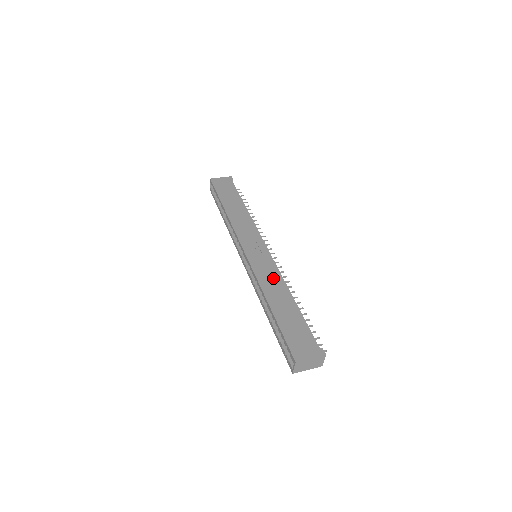
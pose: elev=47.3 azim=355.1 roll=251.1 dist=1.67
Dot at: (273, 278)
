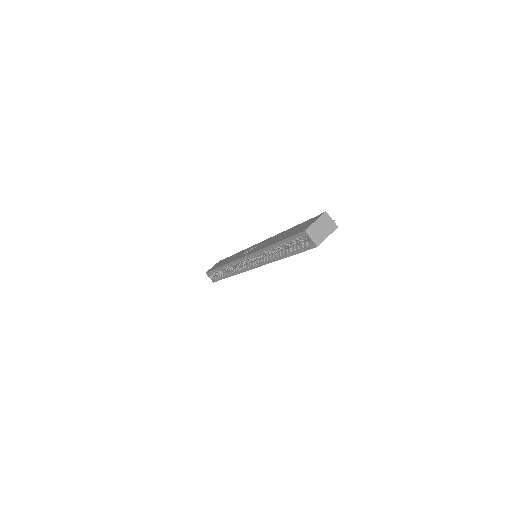
Dot at: (268, 241)
